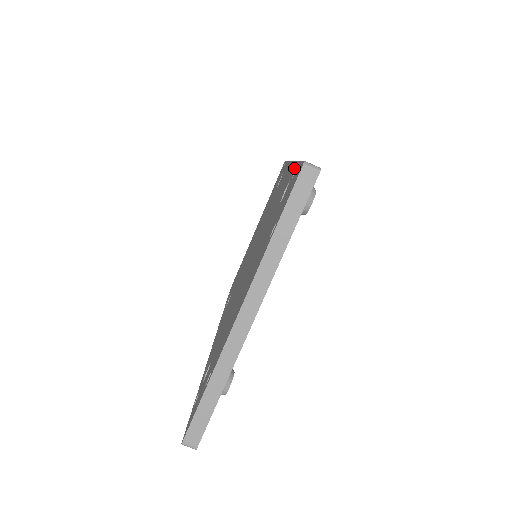
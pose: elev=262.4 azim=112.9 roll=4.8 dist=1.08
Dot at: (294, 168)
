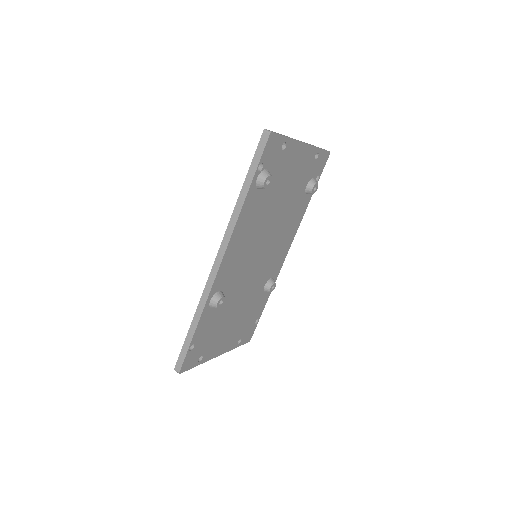
Dot at: occluded
